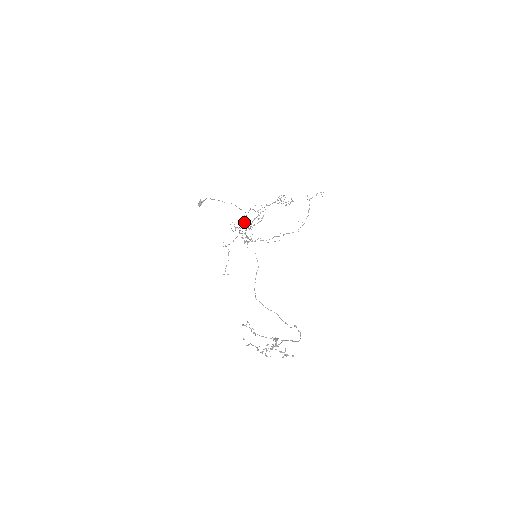
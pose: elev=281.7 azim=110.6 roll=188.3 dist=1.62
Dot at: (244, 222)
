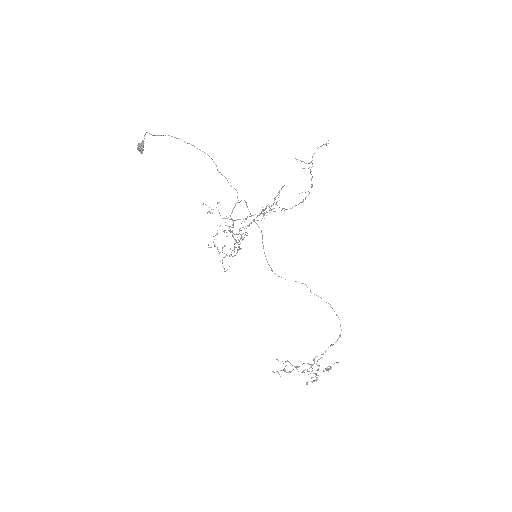
Dot at: occluded
